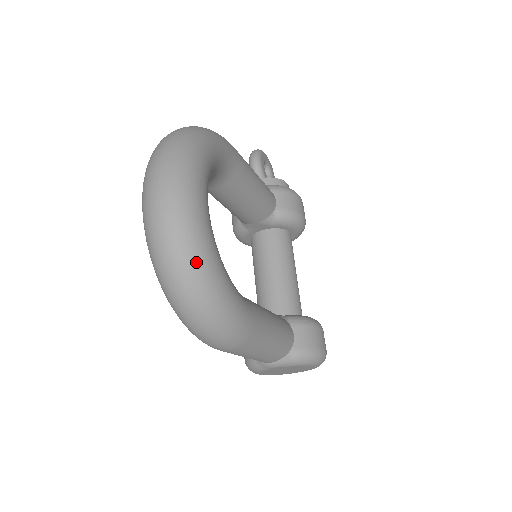
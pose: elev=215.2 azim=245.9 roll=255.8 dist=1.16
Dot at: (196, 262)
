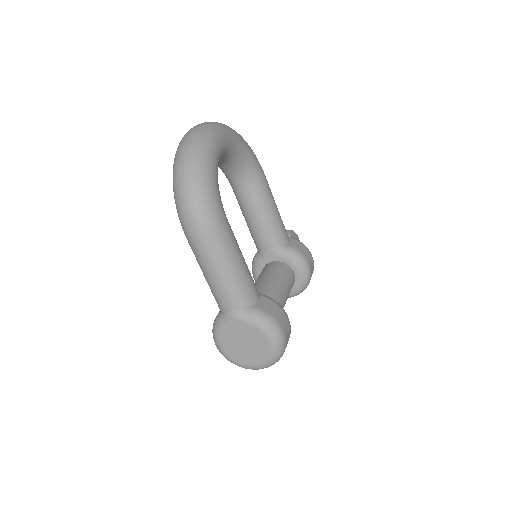
Dot at: (200, 150)
